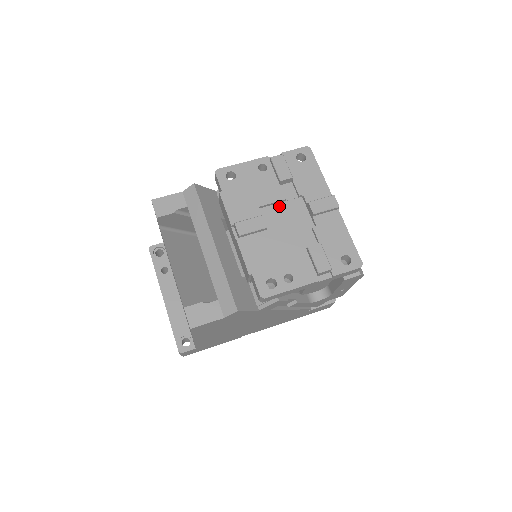
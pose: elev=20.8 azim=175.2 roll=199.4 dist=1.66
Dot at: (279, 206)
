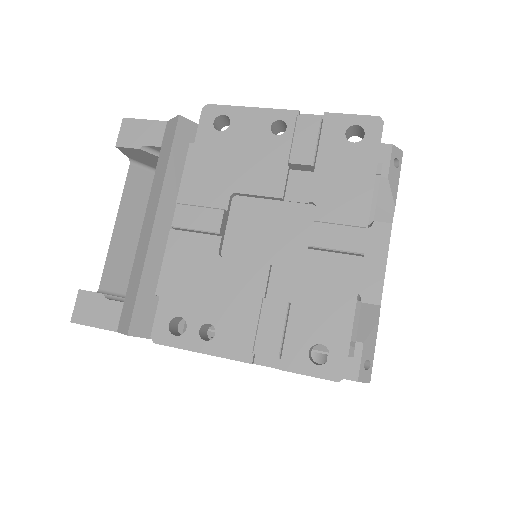
Dot at: (269, 205)
